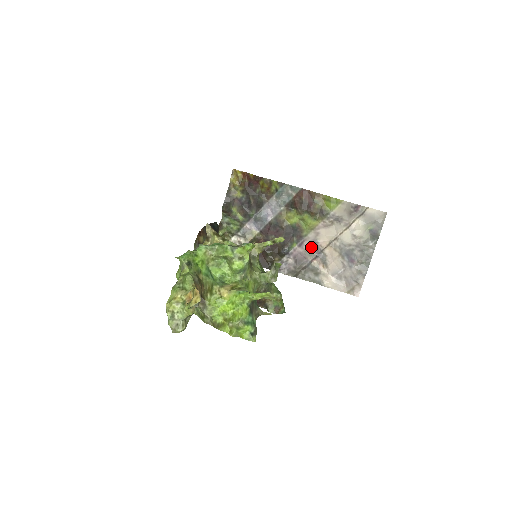
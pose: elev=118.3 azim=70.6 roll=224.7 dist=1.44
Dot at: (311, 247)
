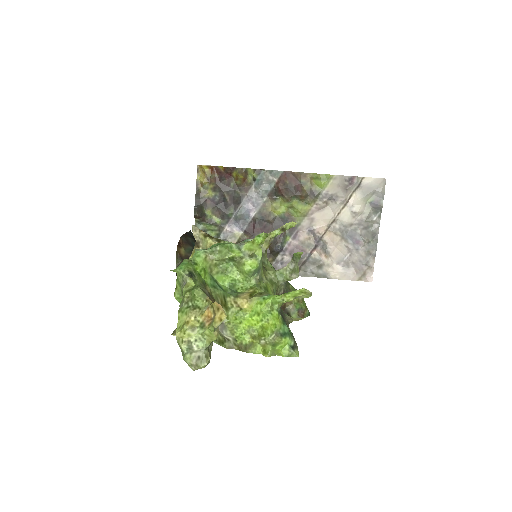
Dot at: (307, 237)
